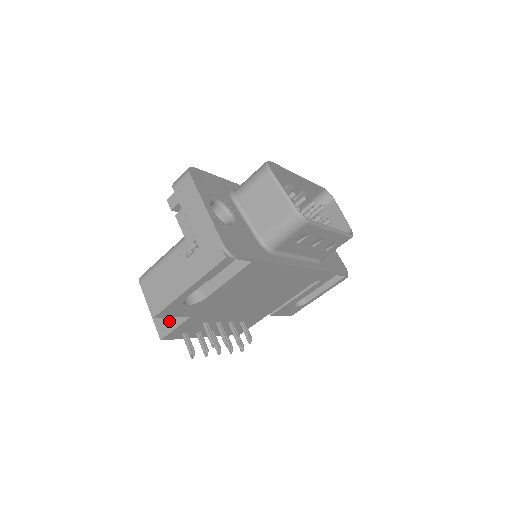
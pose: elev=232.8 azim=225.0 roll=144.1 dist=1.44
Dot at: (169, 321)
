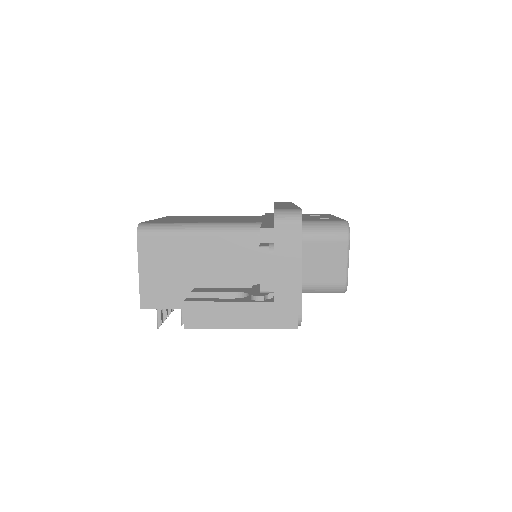
Dot at: (161, 297)
